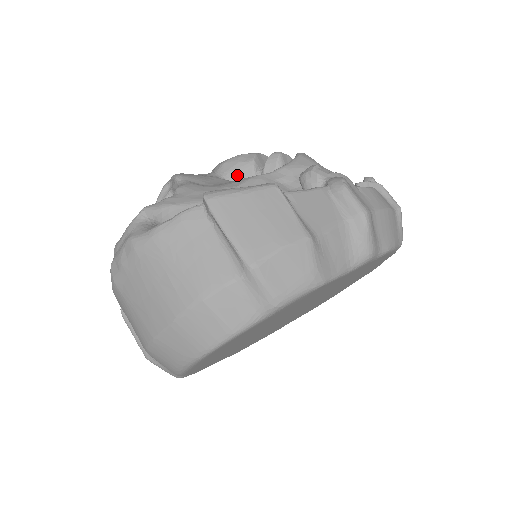
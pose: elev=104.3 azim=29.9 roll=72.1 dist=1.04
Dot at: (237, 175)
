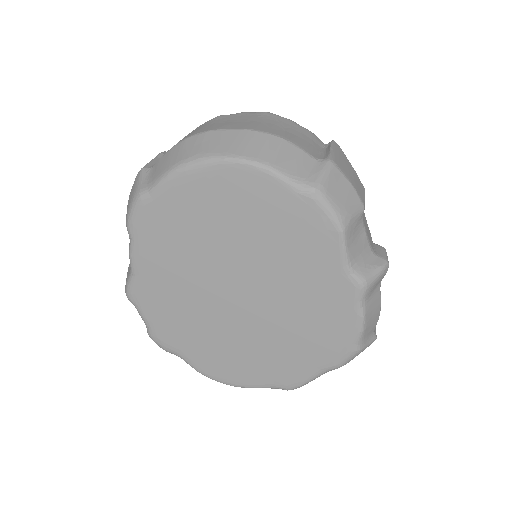
Dot at: occluded
